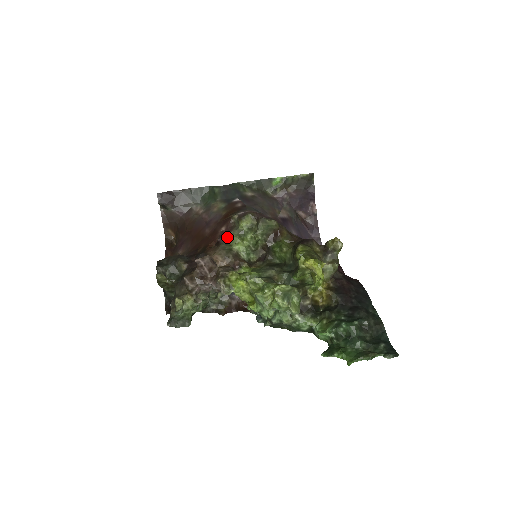
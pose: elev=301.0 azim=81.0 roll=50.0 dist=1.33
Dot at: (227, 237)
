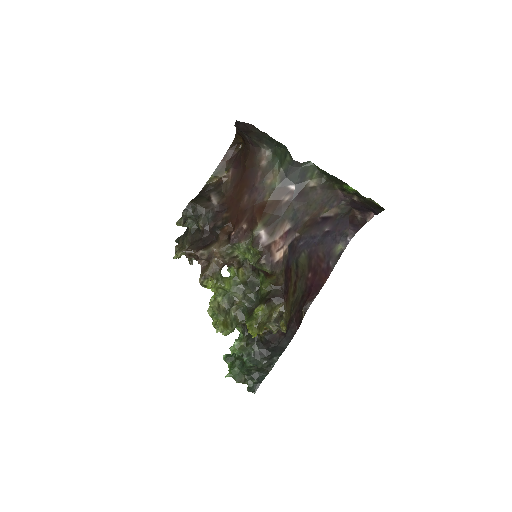
Dot at: (237, 242)
